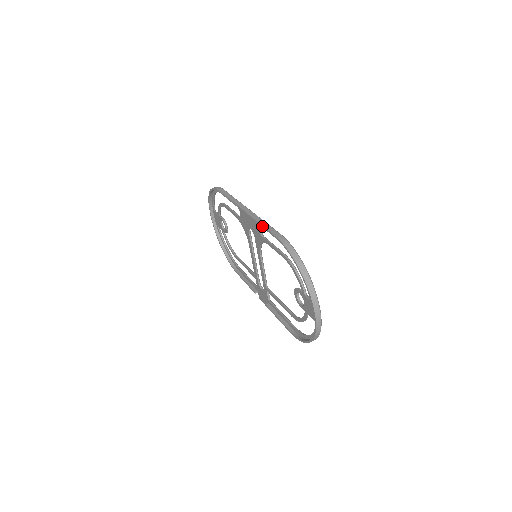
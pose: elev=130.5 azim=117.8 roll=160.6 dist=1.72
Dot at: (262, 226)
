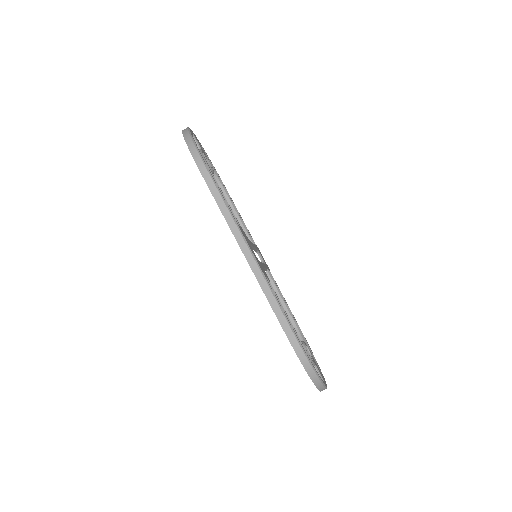
Dot at: occluded
